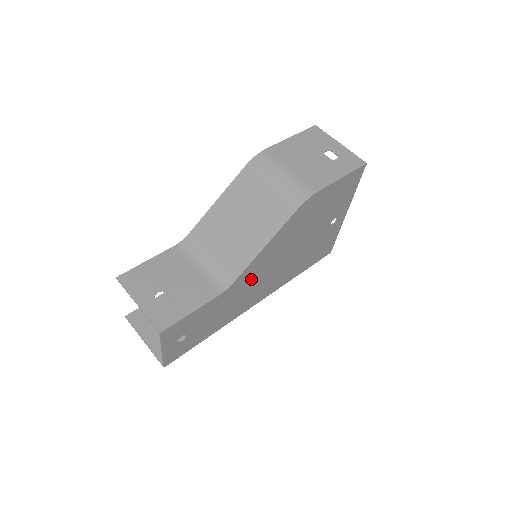
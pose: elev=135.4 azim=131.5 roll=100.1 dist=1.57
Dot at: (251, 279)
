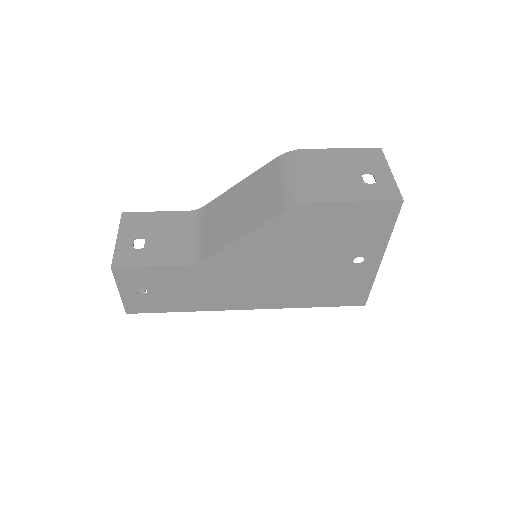
Dot at: (230, 271)
